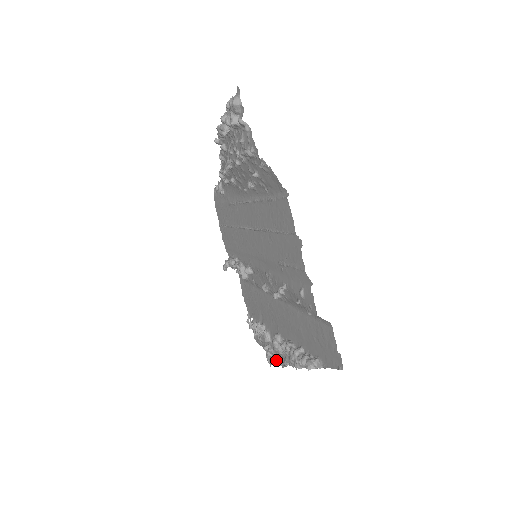
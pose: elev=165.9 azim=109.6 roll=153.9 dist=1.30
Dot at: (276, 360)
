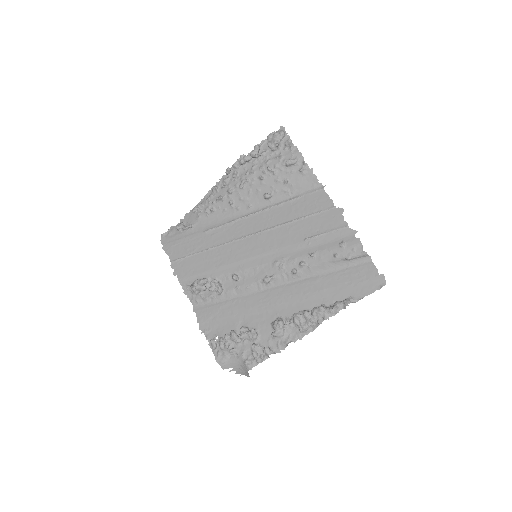
Dot at: (270, 349)
